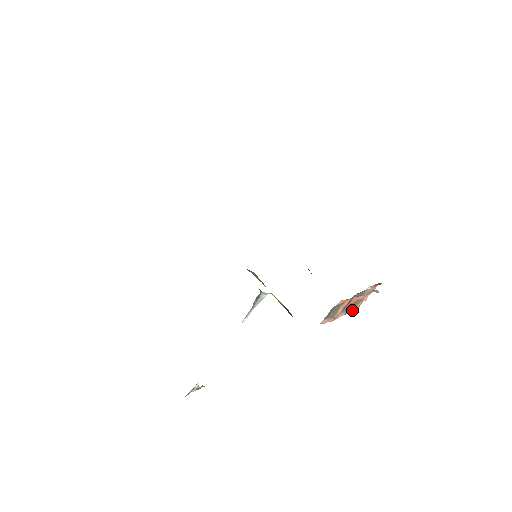
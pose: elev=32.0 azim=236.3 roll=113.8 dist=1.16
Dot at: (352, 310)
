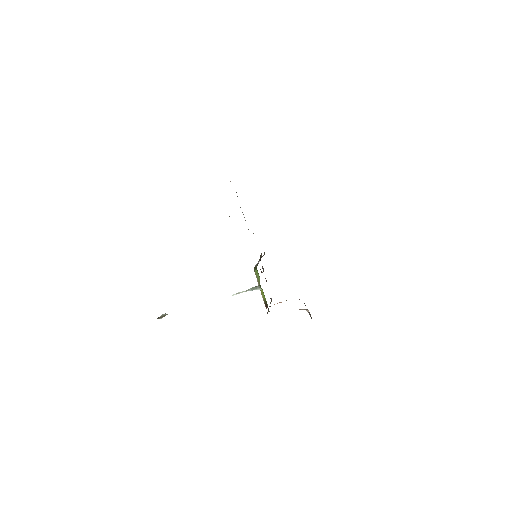
Dot at: occluded
